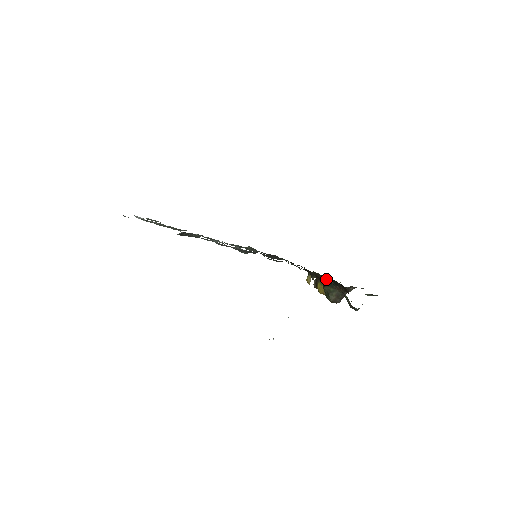
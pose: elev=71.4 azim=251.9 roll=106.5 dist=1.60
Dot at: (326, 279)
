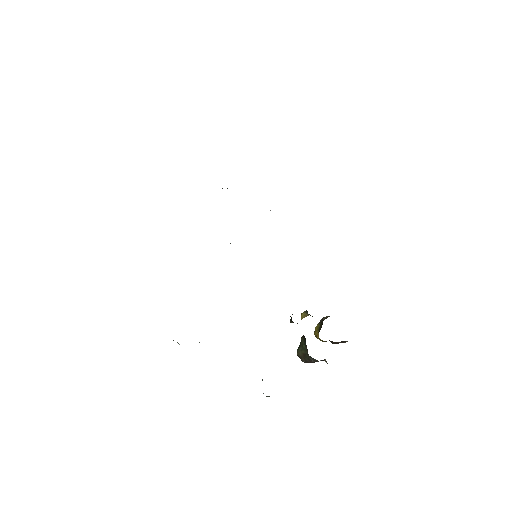
Dot at: occluded
